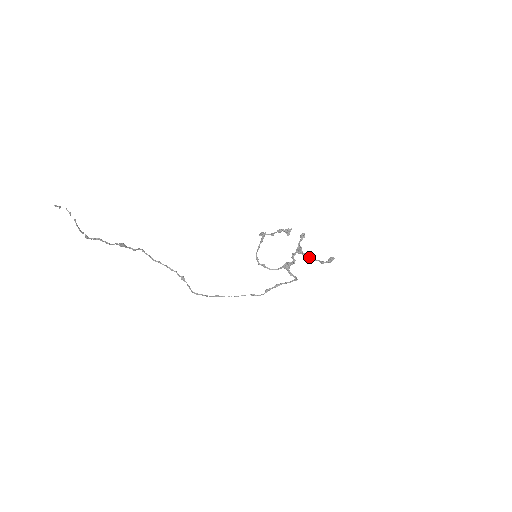
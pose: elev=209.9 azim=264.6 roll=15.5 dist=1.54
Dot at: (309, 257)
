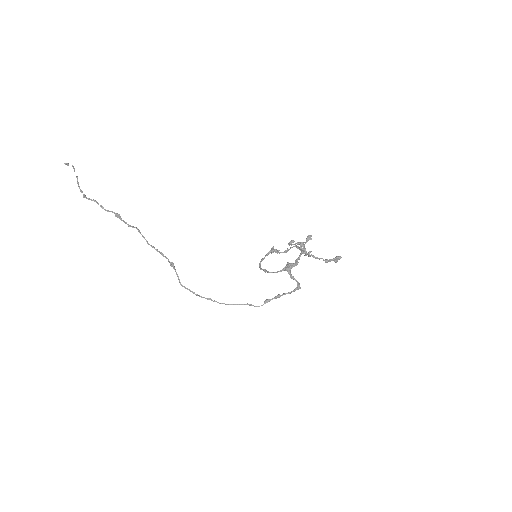
Dot at: (311, 254)
